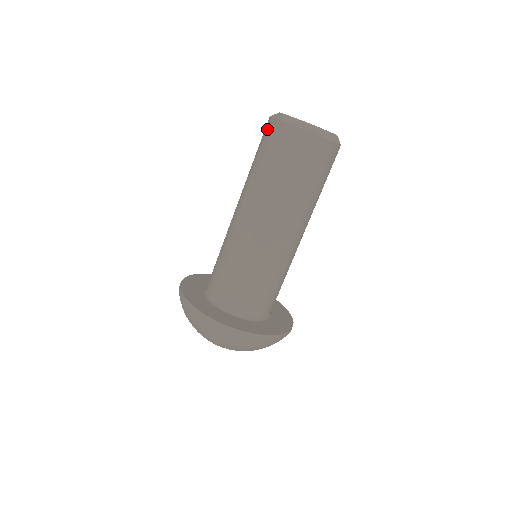
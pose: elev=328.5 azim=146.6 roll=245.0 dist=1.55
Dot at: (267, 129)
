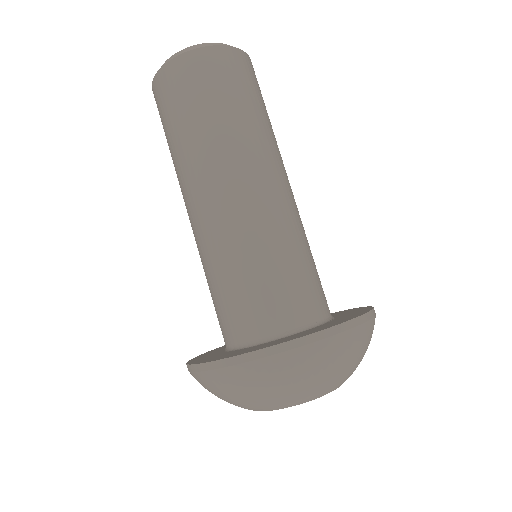
Dot at: (158, 91)
